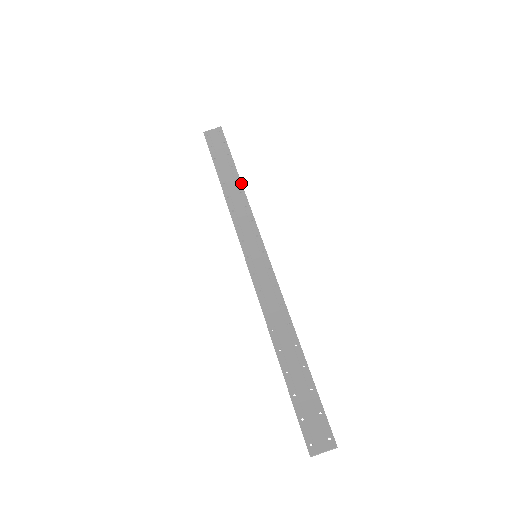
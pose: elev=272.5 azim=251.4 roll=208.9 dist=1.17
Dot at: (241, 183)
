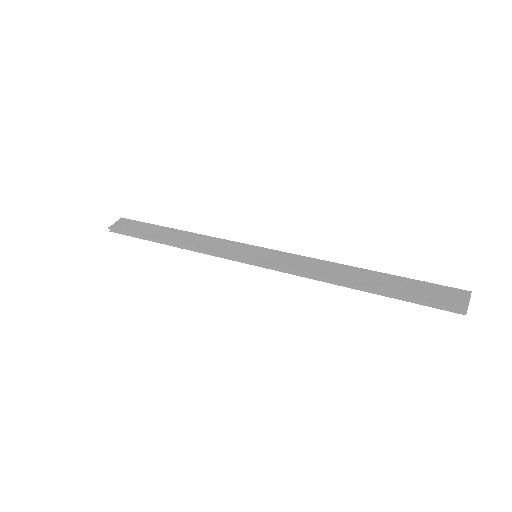
Dot at: (185, 231)
